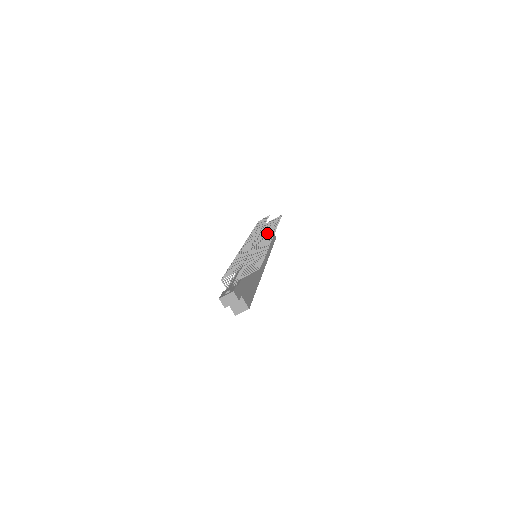
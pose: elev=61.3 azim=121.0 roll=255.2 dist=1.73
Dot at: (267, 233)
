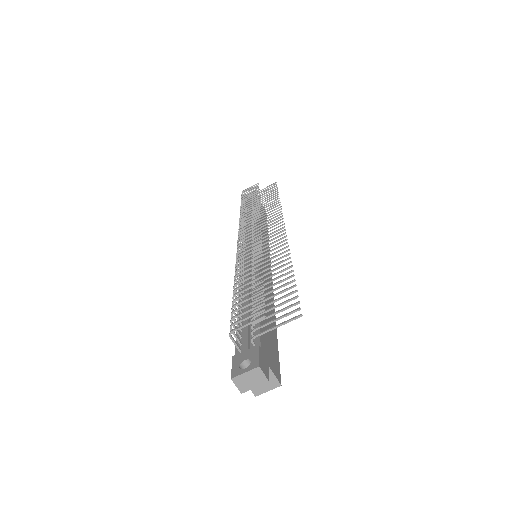
Dot at: (268, 217)
